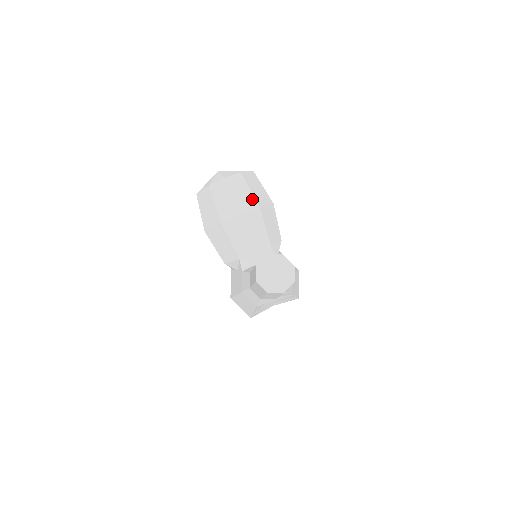
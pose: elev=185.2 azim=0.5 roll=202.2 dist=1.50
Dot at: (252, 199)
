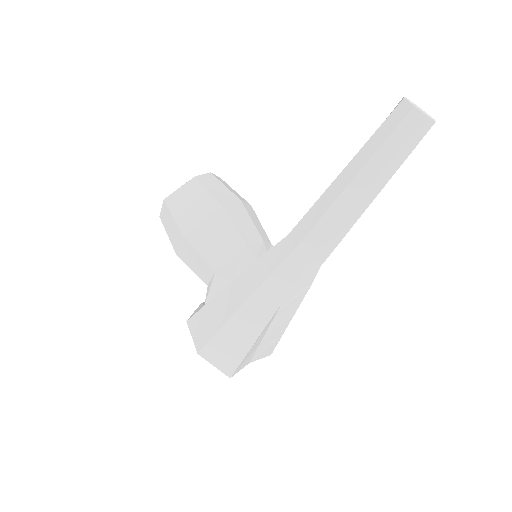
Dot at: (241, 197)
